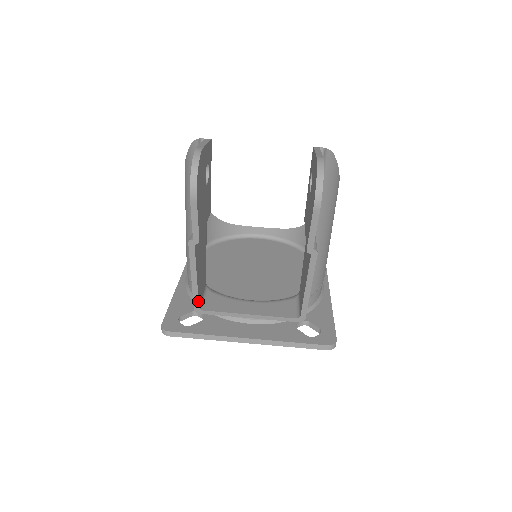
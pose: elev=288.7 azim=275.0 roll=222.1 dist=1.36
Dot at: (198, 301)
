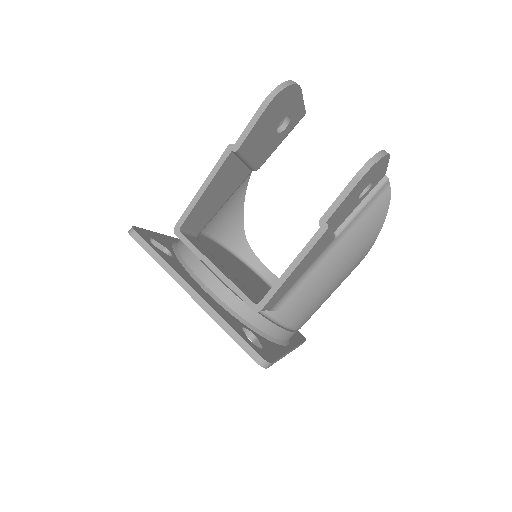
Dot at: (186, 218)
